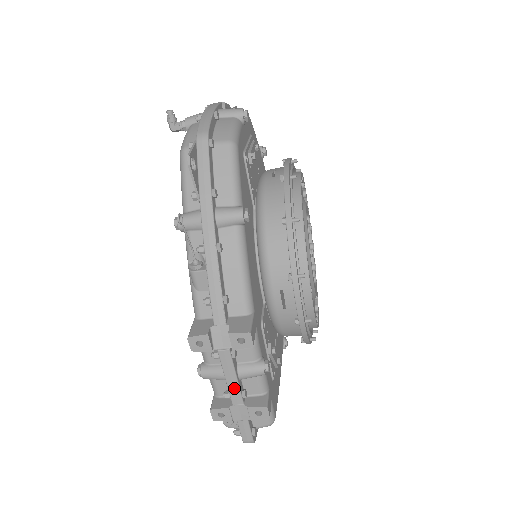
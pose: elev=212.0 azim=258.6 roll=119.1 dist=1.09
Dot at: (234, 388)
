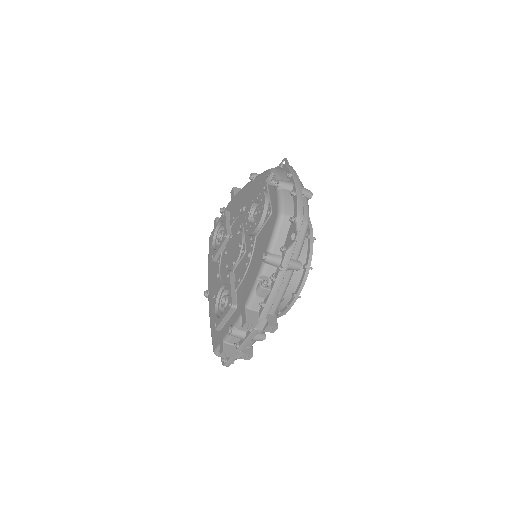
Dot at: (245, 345)
